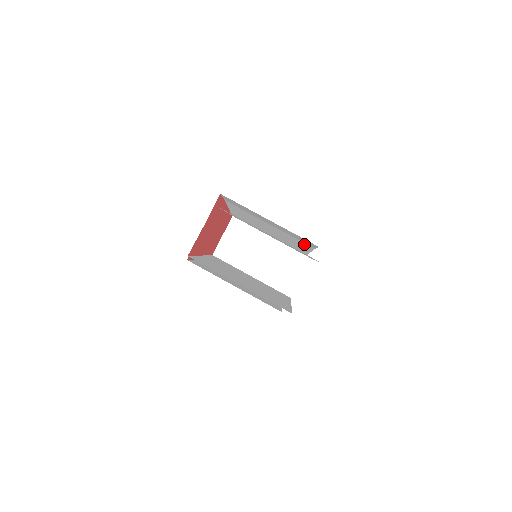
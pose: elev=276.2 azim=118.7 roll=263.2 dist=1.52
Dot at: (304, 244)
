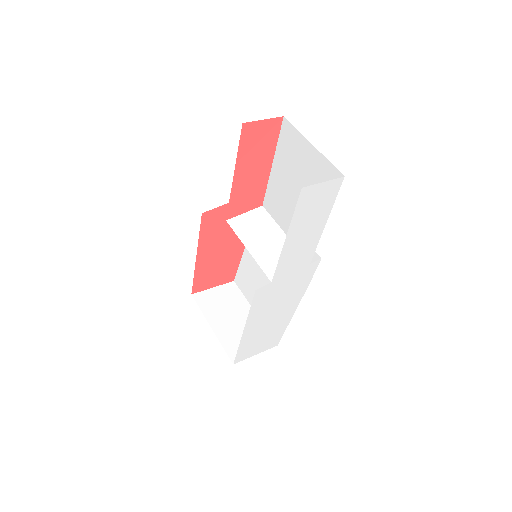
Dot at: occluded
